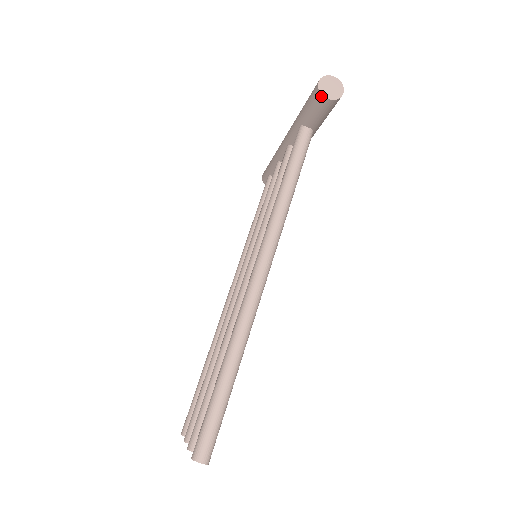
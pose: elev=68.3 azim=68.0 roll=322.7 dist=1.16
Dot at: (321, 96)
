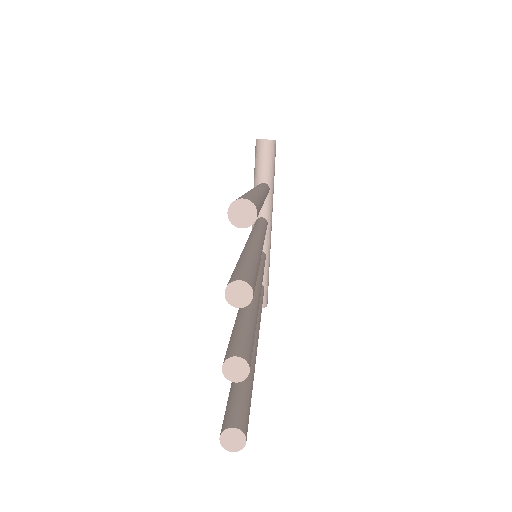
Dot at: (261, 141)
